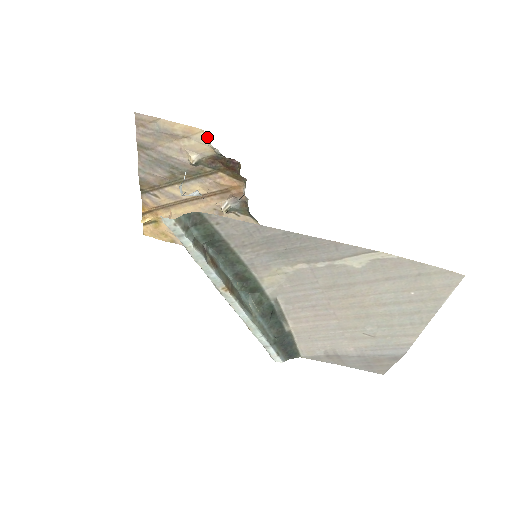
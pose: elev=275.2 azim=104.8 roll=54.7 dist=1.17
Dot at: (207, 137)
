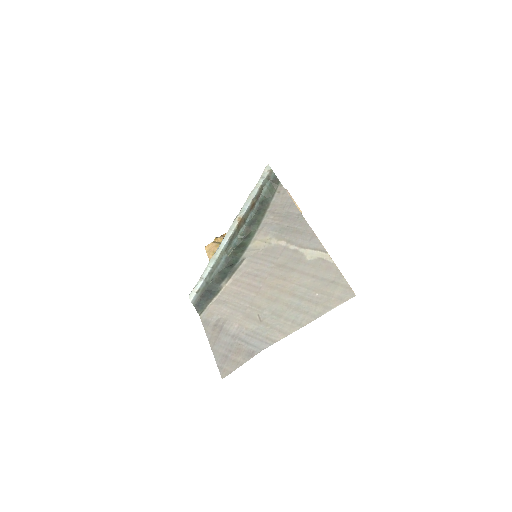
Dot at: occluded
